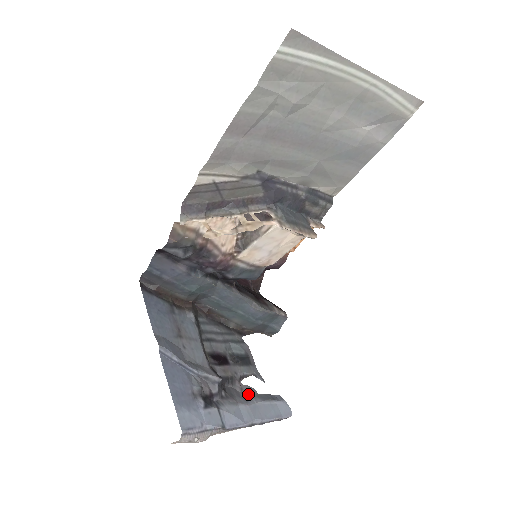
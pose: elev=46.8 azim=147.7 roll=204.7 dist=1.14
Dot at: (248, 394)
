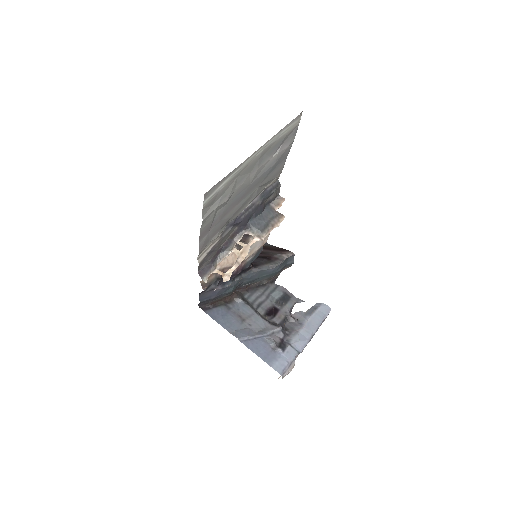
Dot at: (300, 319)
